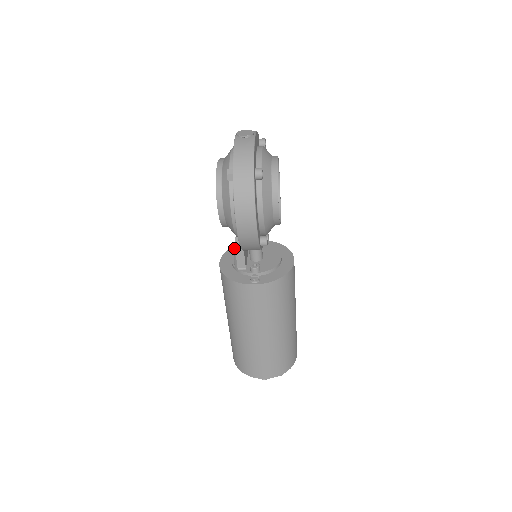
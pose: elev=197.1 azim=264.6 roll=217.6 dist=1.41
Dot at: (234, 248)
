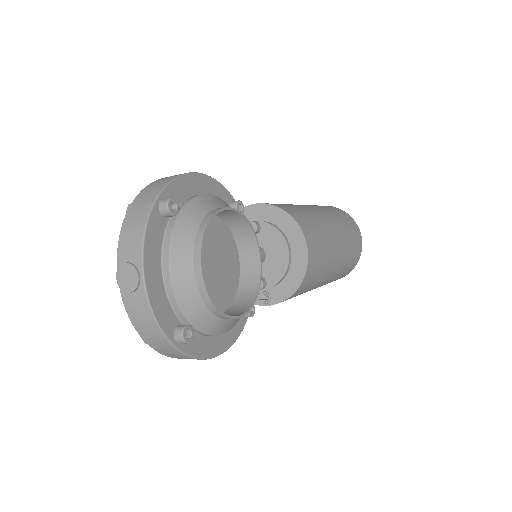
Dot at: occluded
